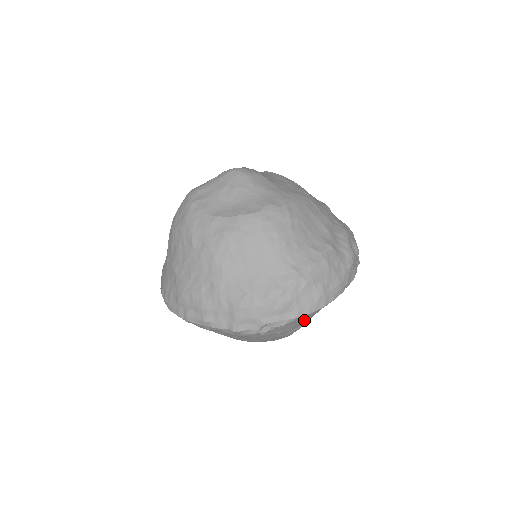
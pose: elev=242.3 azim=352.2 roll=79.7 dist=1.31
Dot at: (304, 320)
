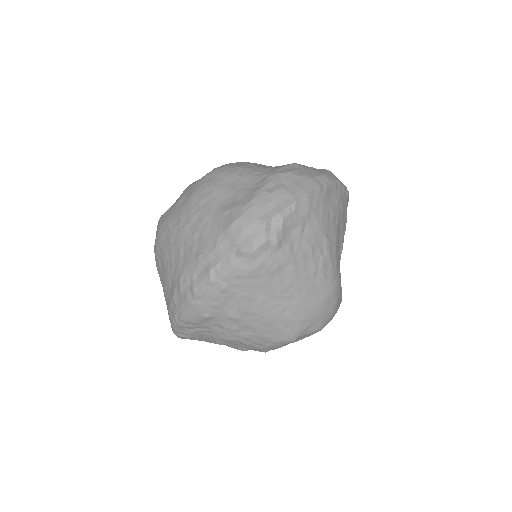
Dot at: (316, 223)
